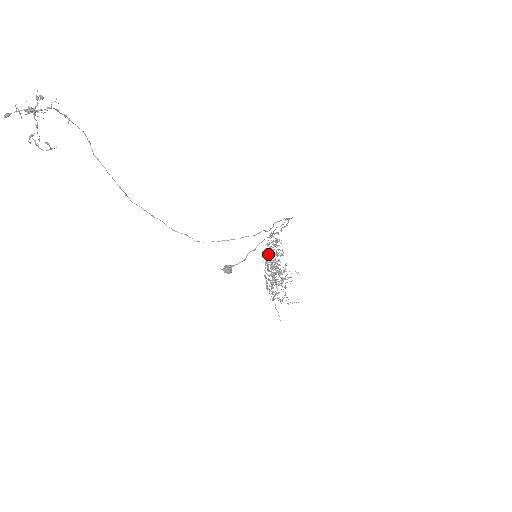
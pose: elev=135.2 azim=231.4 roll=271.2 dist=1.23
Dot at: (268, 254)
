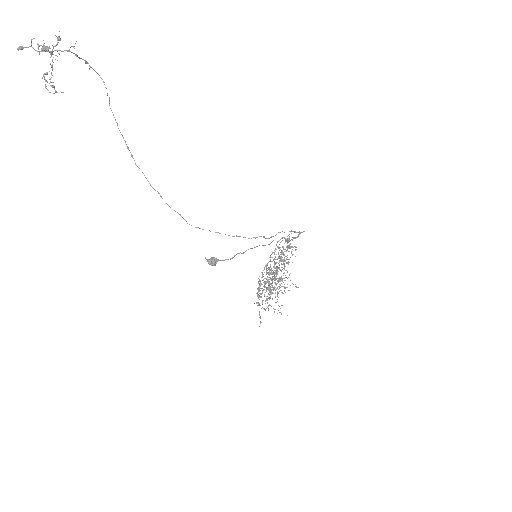
Dot at: (275, 257)
